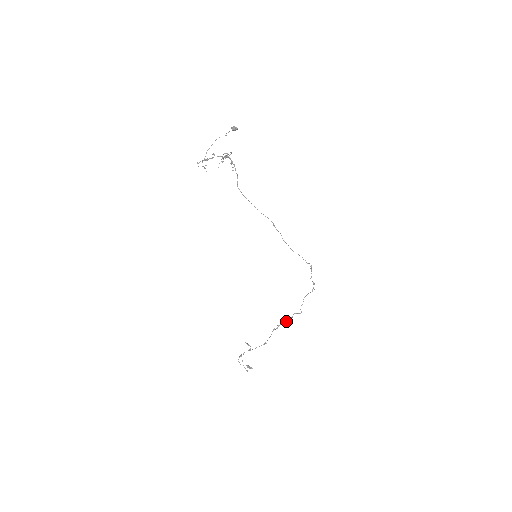
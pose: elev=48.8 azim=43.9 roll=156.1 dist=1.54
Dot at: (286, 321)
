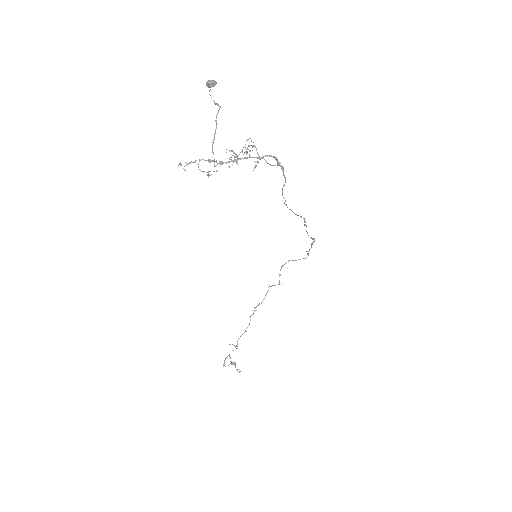
Dot at: occluded
